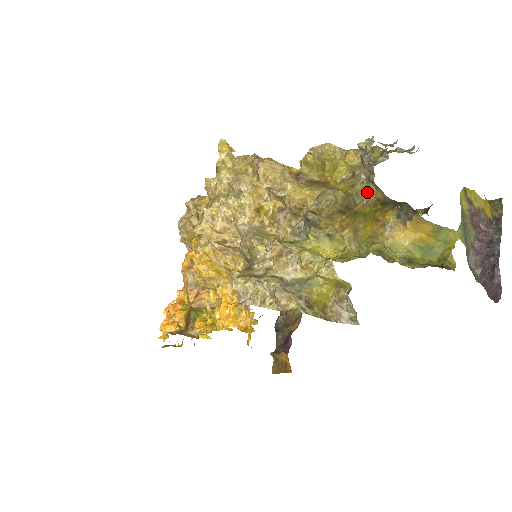
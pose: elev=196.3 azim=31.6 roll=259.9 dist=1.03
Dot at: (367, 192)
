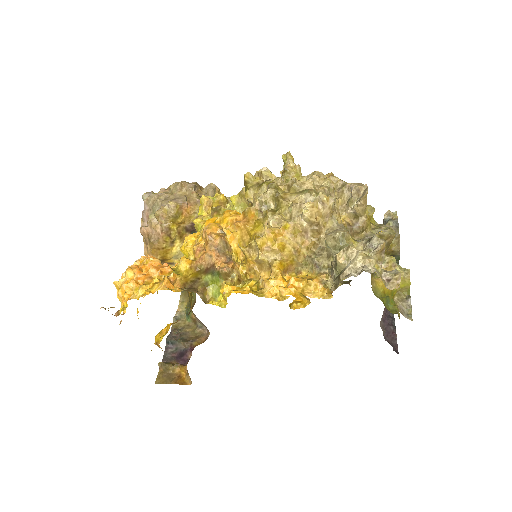
Dot at: (391, 243)
